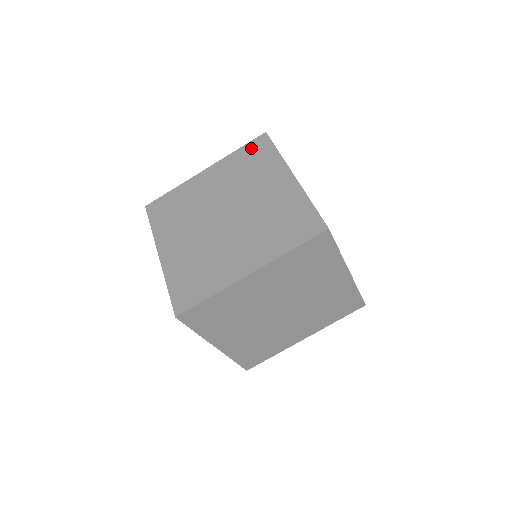
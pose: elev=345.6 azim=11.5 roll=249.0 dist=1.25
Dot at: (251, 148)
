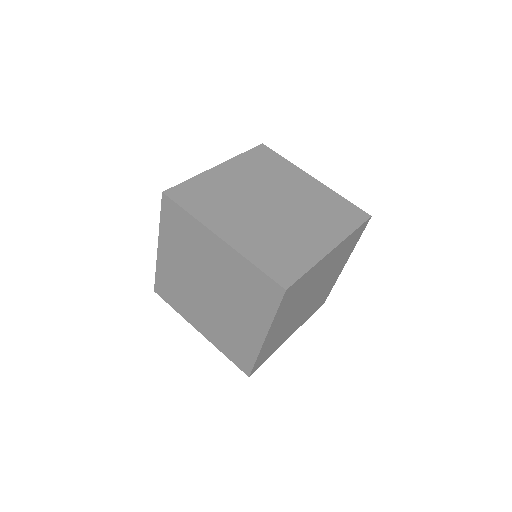
Dot at: (168, 216)
